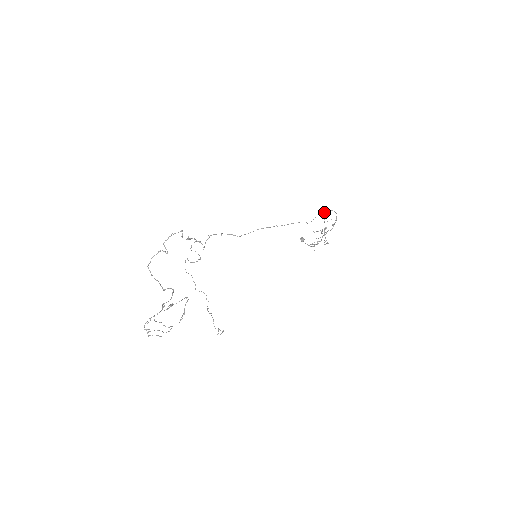
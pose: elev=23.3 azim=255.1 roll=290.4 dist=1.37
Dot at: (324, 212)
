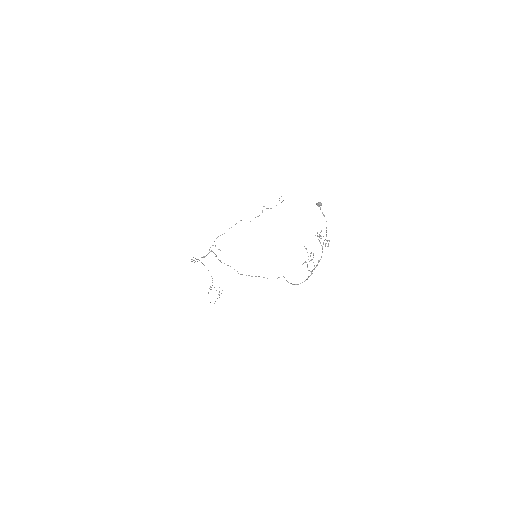
Dot at: occluded
